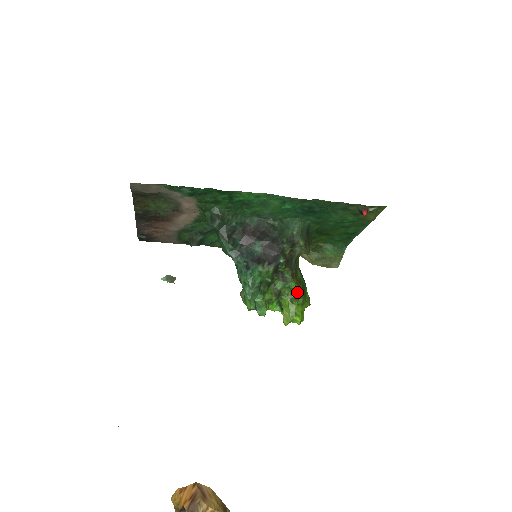
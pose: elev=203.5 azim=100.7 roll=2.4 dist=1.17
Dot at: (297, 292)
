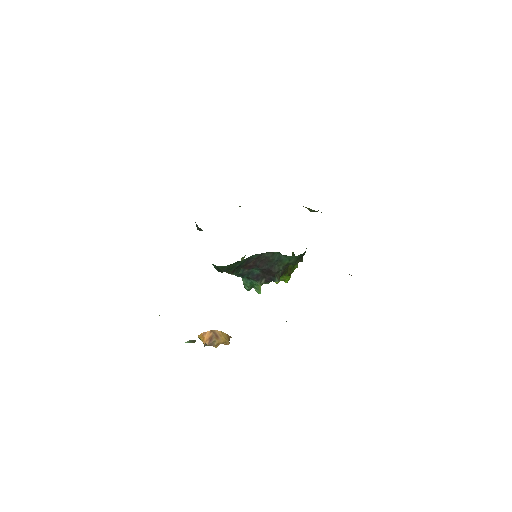
Dot at: occluded
